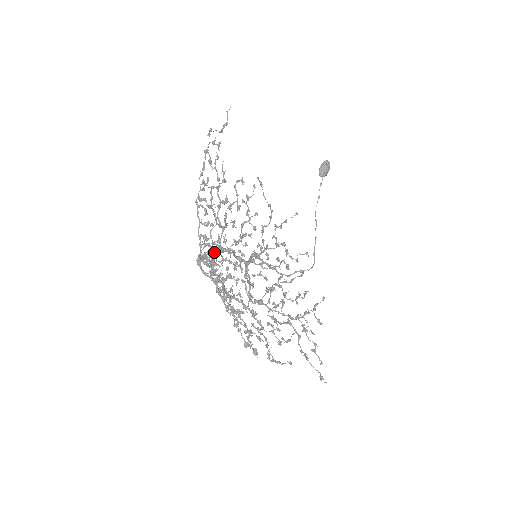
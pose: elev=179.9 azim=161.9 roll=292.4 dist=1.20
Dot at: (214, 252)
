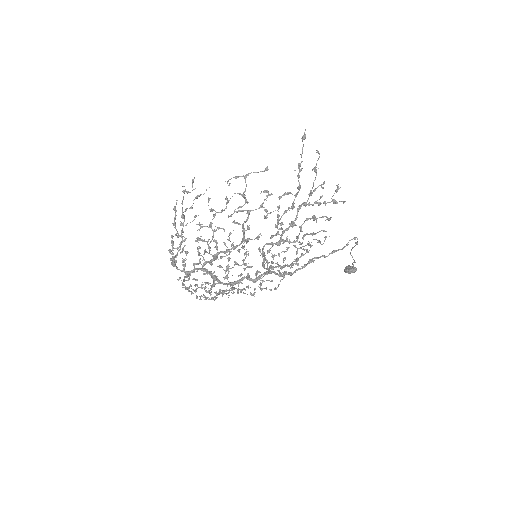
Dot at: (215, 279)
